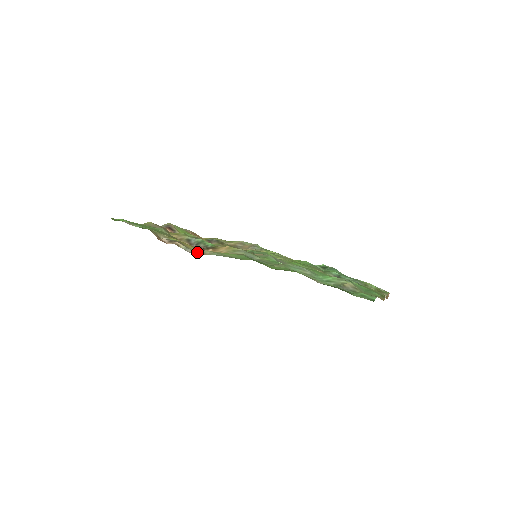
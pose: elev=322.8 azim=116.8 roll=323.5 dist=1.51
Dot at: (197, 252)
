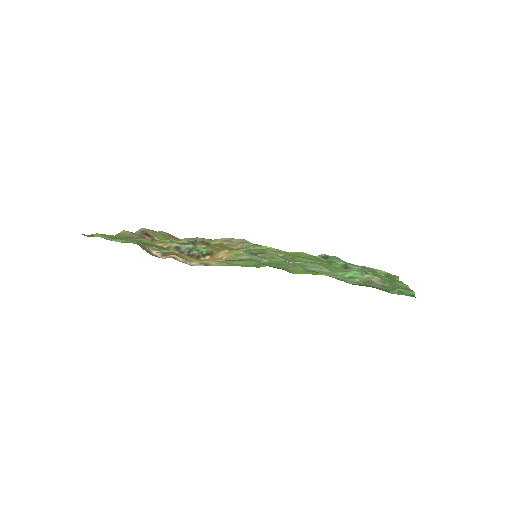
Dot at: (200, 264)
